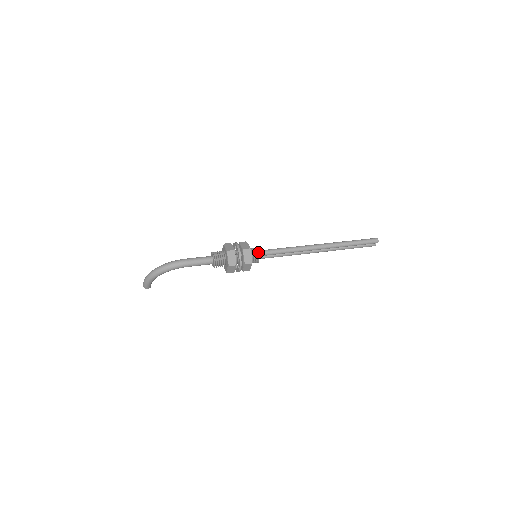
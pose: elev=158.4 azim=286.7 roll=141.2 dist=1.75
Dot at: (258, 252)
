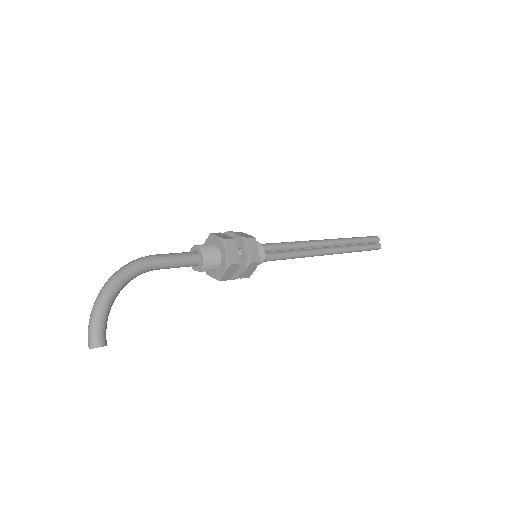
Dot at: occluded
